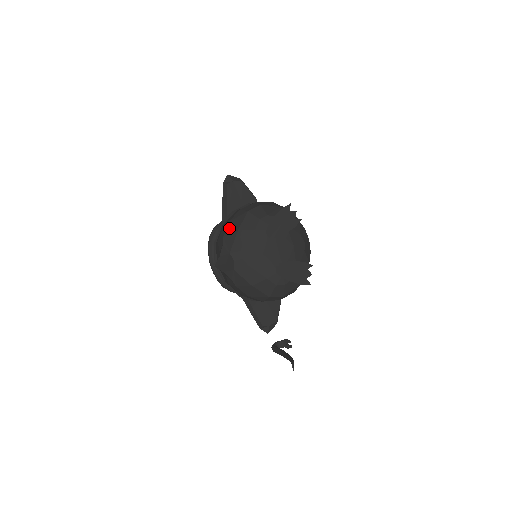
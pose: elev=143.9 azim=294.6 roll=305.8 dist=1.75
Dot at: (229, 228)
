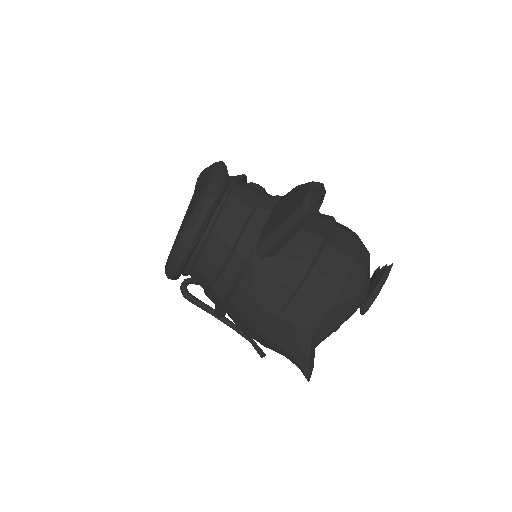
Dot at: (328, 319)
